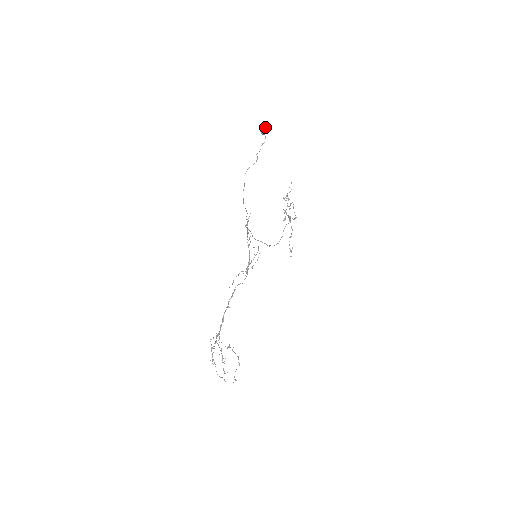
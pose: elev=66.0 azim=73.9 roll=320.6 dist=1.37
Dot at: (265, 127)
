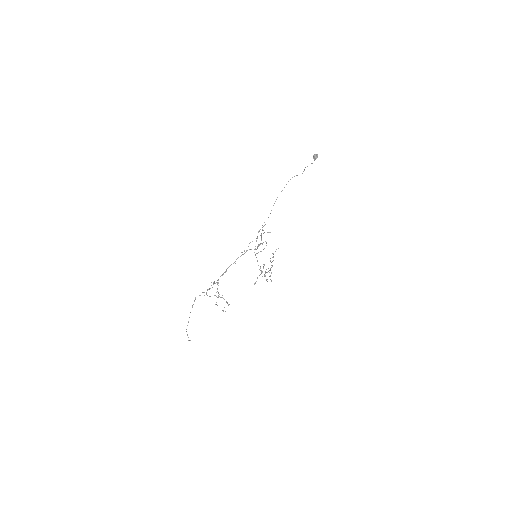
Dot at: (317, 155)
